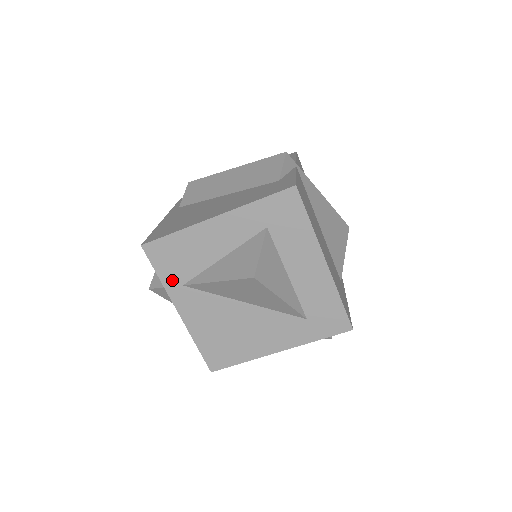
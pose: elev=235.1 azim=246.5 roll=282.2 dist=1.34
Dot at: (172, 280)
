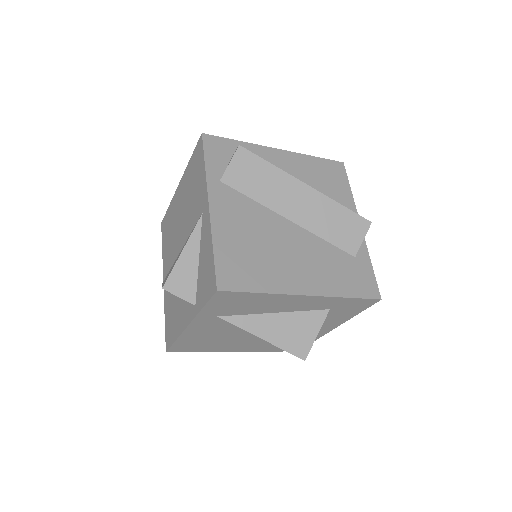
Dot at: (212, 312)
